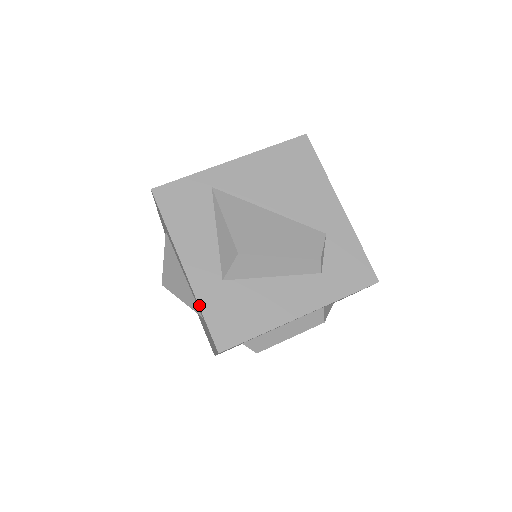
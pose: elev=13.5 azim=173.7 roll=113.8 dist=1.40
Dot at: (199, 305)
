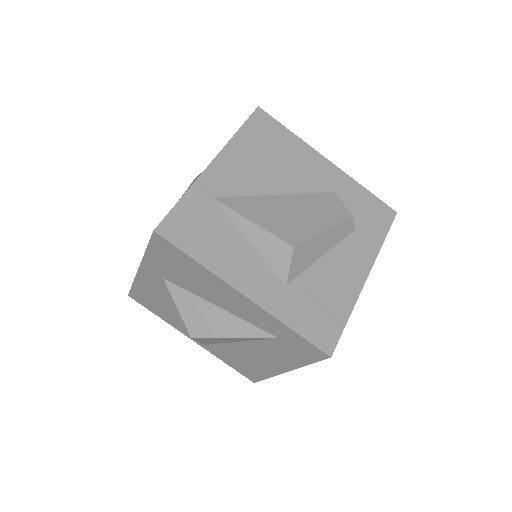
Dot at: (283, 323)
